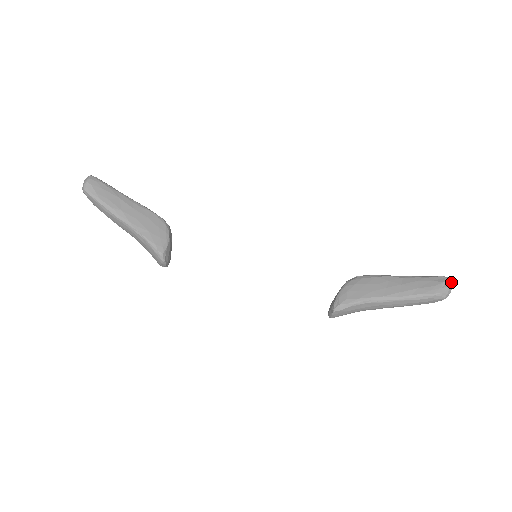
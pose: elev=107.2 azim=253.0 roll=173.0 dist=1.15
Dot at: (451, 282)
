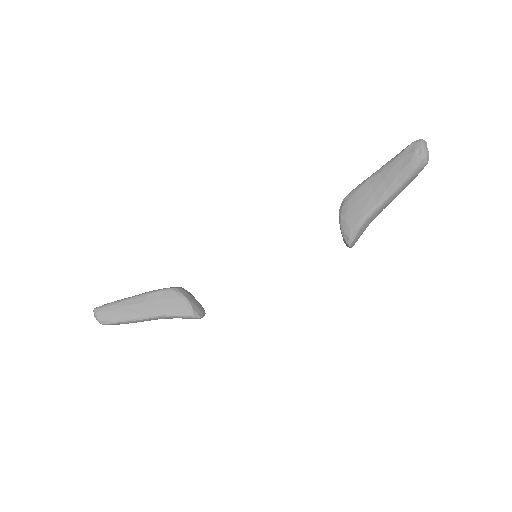
Dot at: (422, 144)
